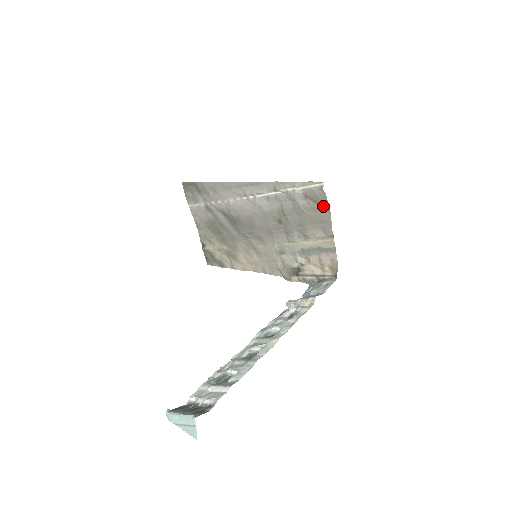
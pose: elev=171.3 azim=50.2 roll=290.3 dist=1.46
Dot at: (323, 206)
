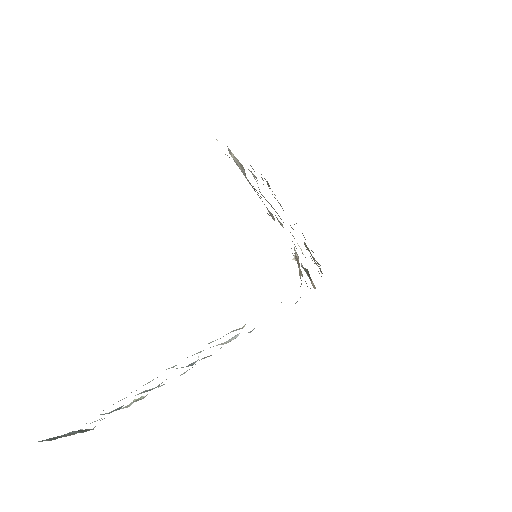
Dot at: occluded
